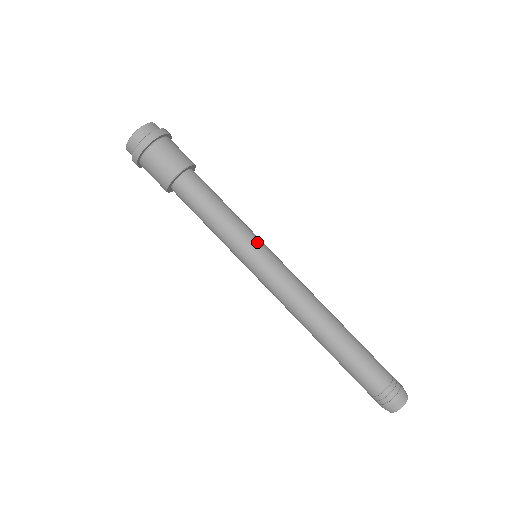
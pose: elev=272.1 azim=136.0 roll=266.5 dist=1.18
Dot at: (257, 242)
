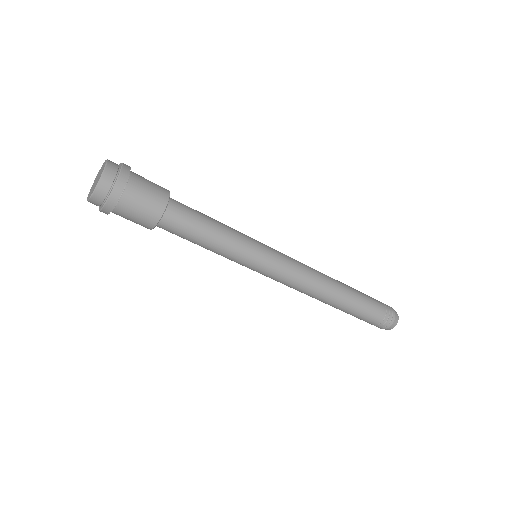
Dot at: (250, 263)
